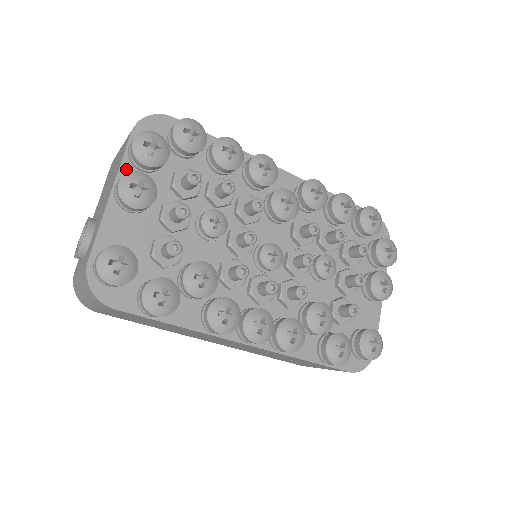
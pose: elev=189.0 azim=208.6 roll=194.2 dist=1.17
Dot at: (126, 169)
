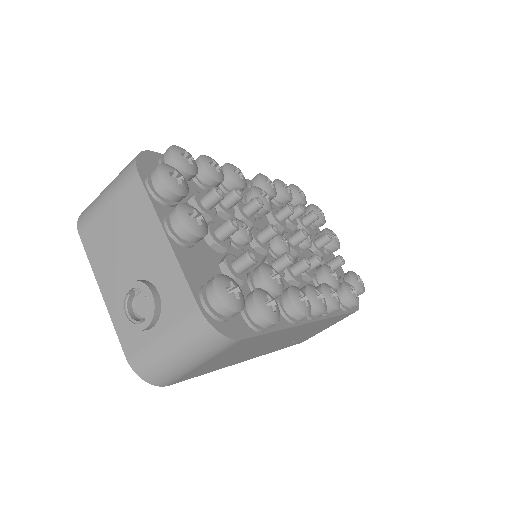
Dot at: (159, 209)
